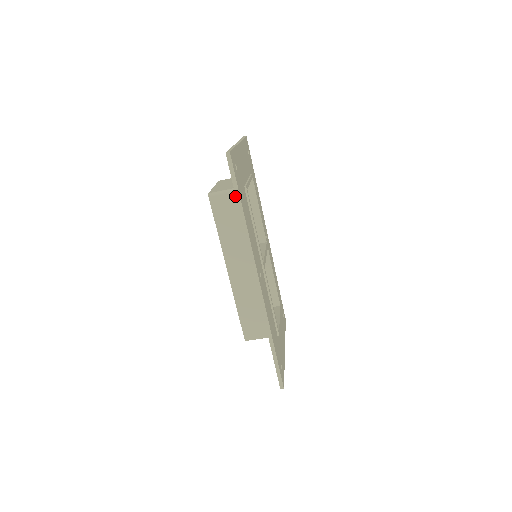
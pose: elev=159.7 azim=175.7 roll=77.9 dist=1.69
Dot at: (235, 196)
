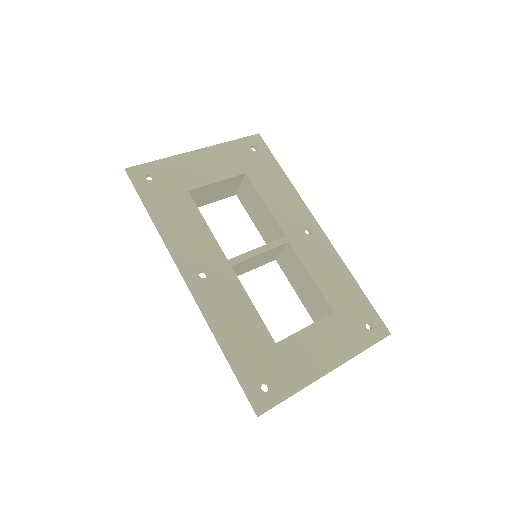
Dot at: occluded
